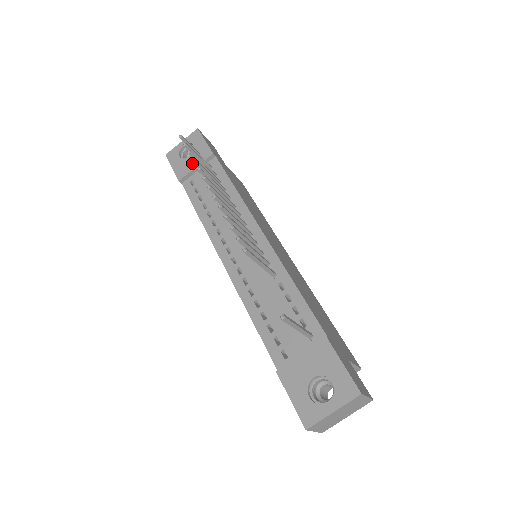
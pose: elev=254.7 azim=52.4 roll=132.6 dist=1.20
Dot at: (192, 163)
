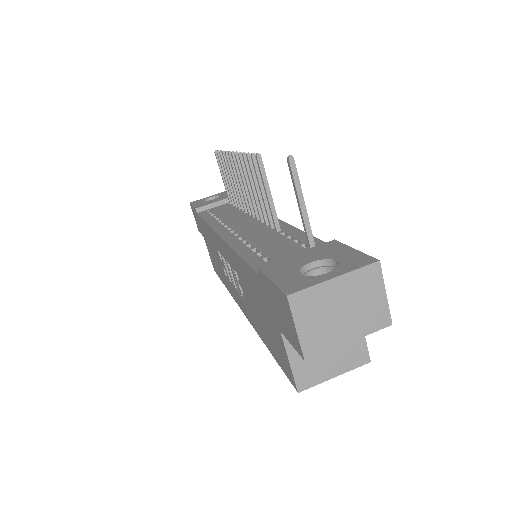
Dot at: (214, 201)
